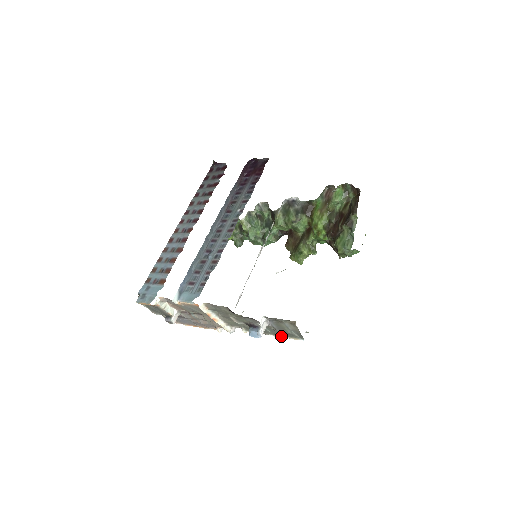
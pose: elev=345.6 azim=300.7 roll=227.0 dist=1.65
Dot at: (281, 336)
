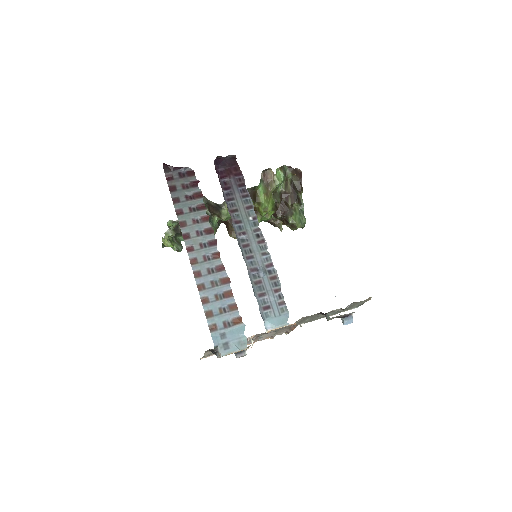
Dot at: occluded
